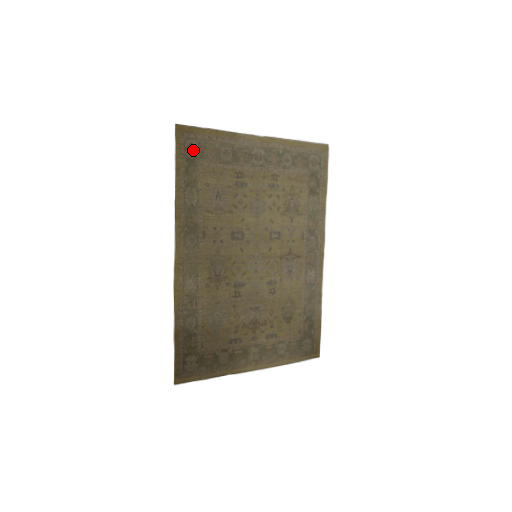
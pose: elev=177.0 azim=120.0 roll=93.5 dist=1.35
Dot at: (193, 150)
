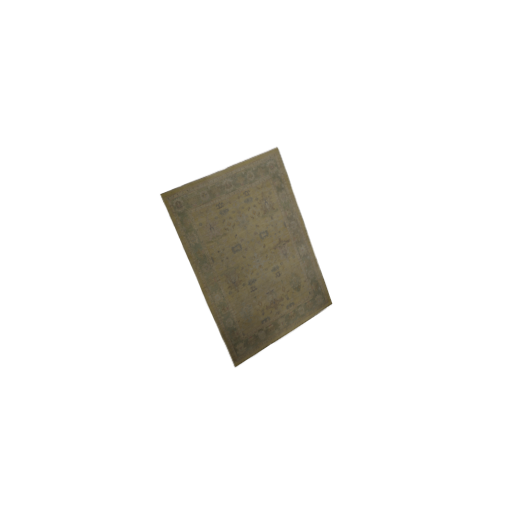
Dot at: (180, 206)
